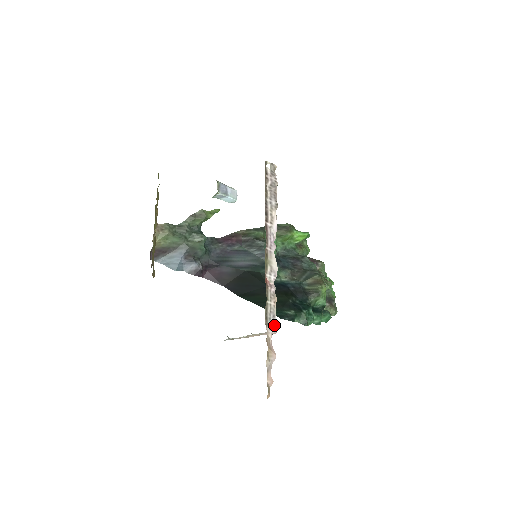
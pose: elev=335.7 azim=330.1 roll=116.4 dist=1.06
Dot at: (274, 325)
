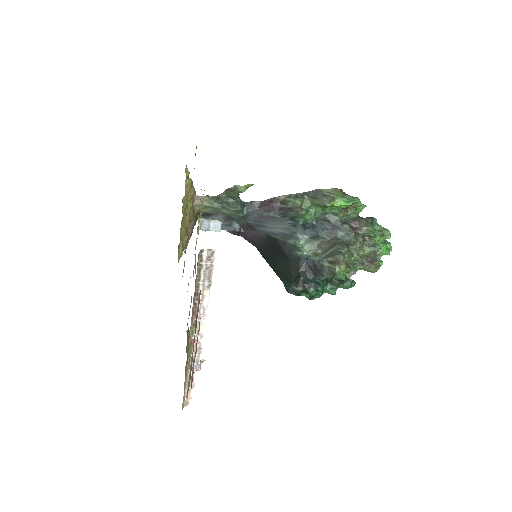
Dot at: (197, 367)
